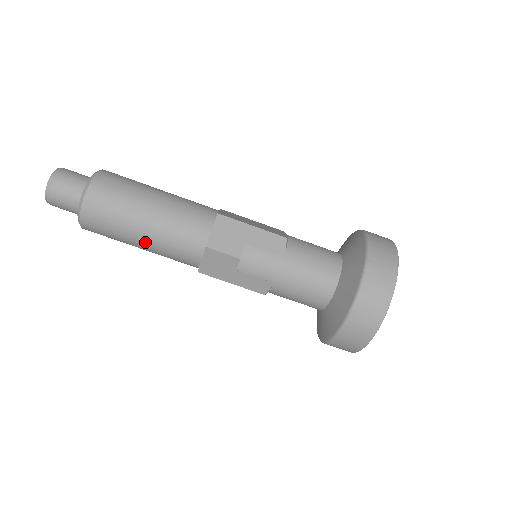
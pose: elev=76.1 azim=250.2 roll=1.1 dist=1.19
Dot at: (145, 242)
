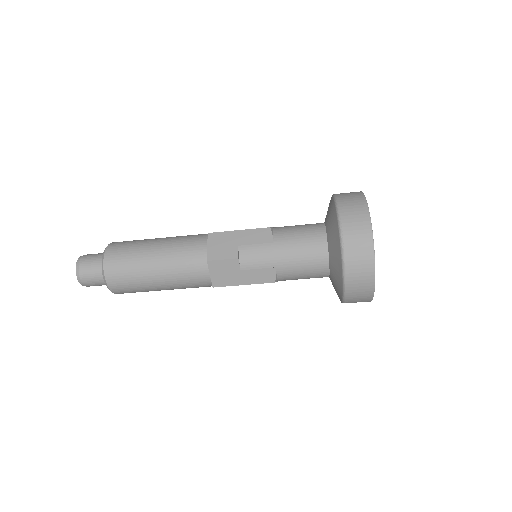
Dot at: (162, 280)
